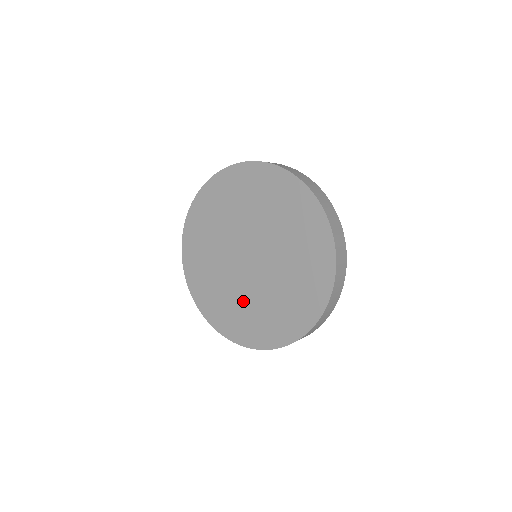
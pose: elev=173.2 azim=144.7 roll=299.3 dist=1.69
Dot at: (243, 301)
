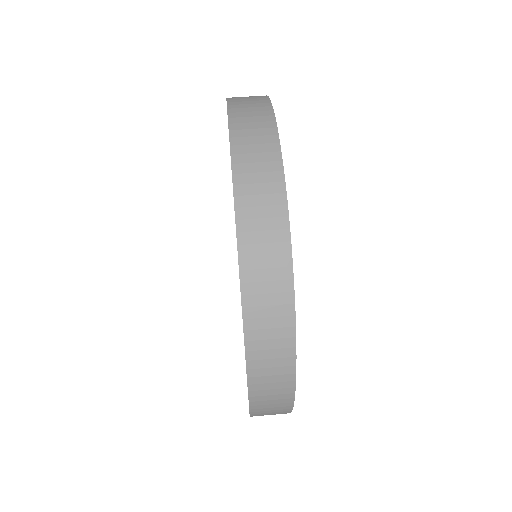
Dot at: occluded
